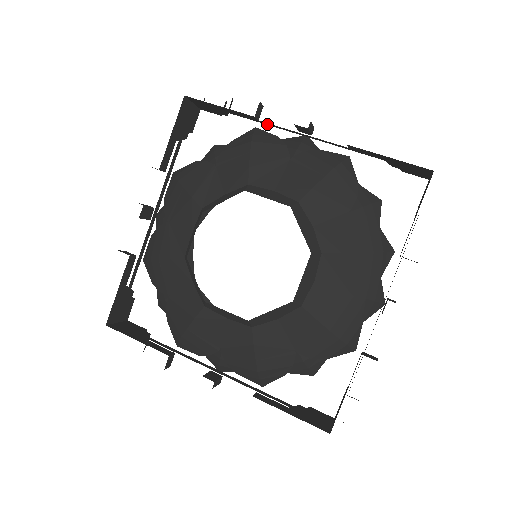
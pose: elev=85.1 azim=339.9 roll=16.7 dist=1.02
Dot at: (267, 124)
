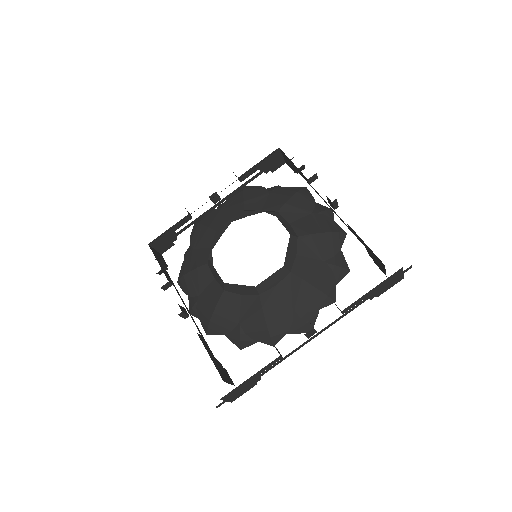
Dot at: occluded
